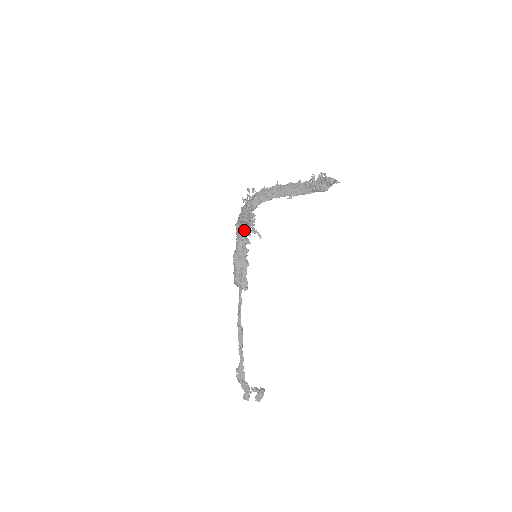
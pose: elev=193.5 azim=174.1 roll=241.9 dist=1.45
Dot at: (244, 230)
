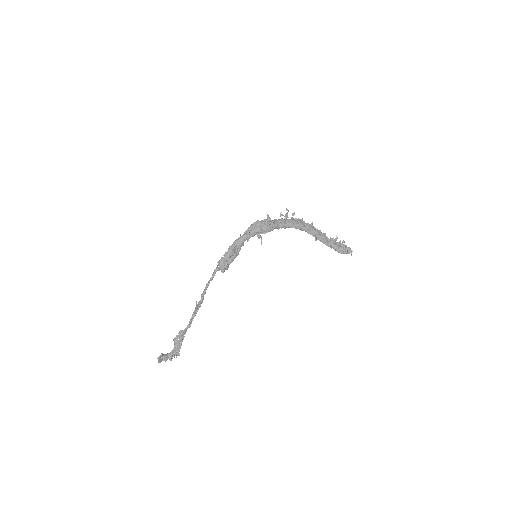
Dot at: (260, 232)
